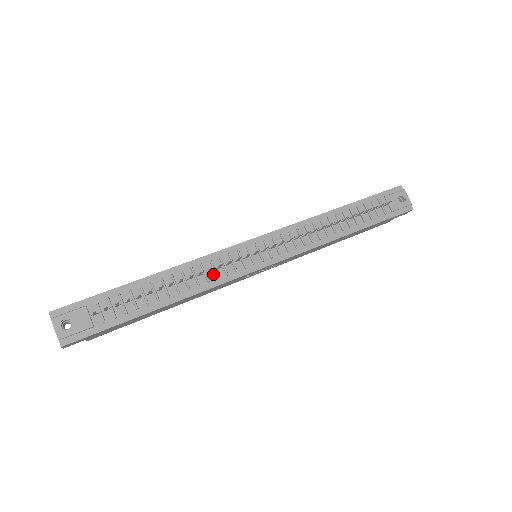
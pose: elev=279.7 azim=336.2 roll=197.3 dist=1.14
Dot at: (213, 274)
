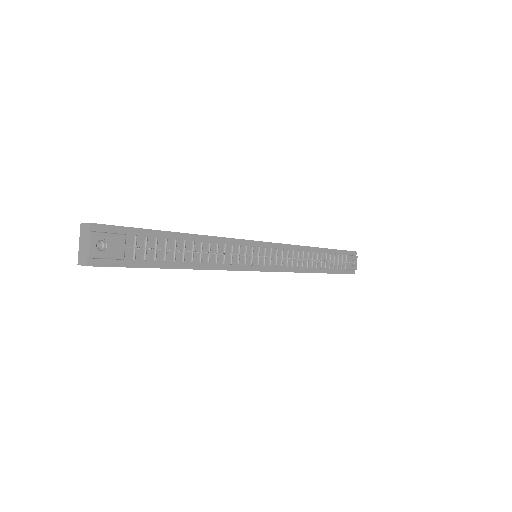
Dot at: (229, 258)
